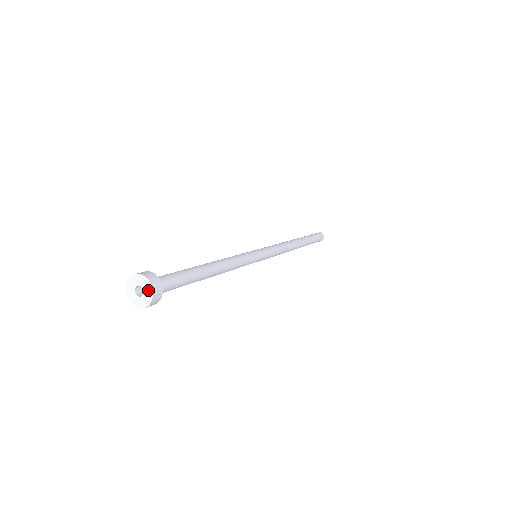
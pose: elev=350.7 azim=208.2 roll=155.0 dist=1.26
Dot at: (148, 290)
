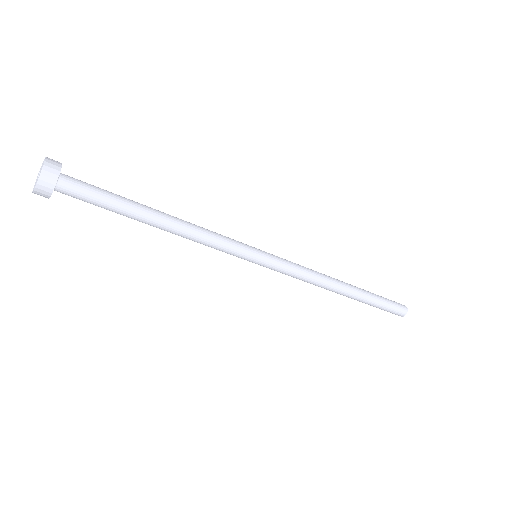
Dot at: (39, 176)
